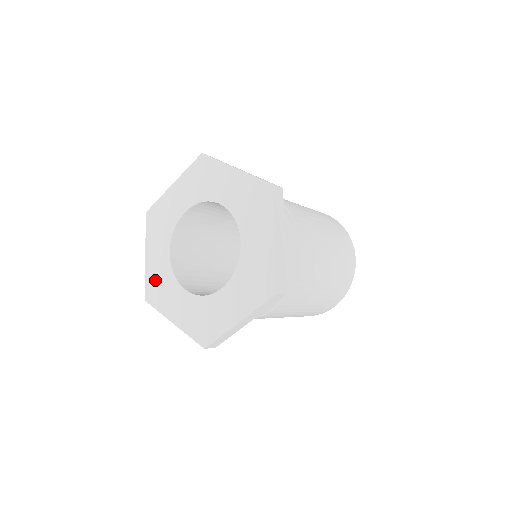
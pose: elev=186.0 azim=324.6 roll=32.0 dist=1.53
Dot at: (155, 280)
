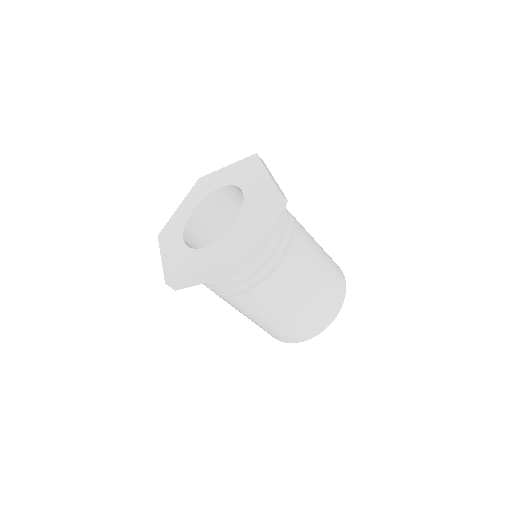
Dot at: (173, 264)
